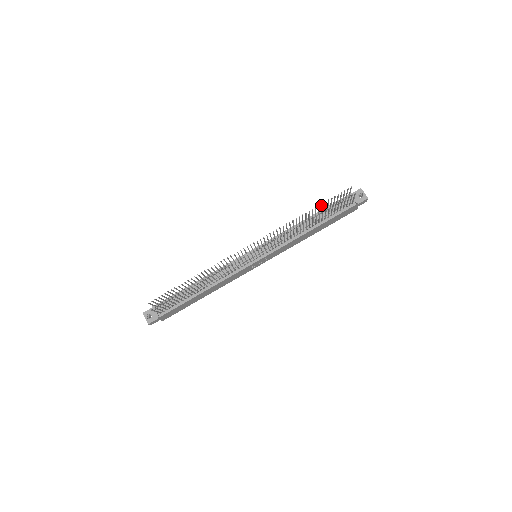
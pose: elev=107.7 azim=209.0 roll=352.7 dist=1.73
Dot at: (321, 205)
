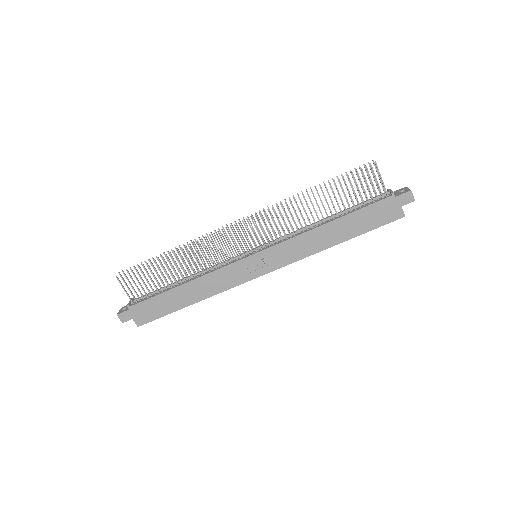
Dot at: (334, 184)
